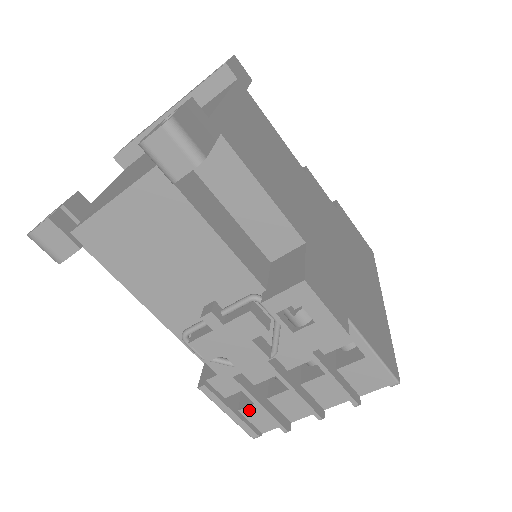
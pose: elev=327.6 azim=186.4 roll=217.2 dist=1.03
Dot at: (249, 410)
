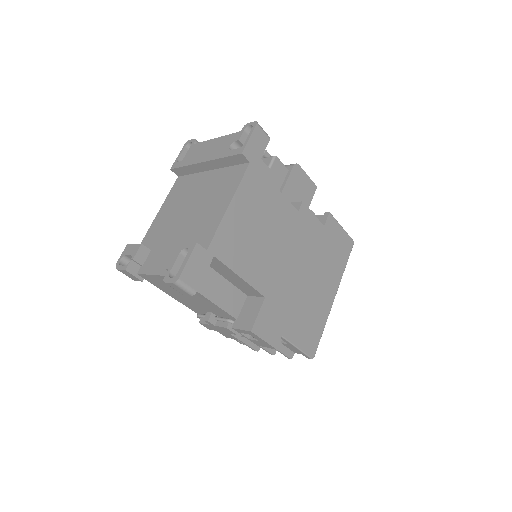
Dot at: occluded
